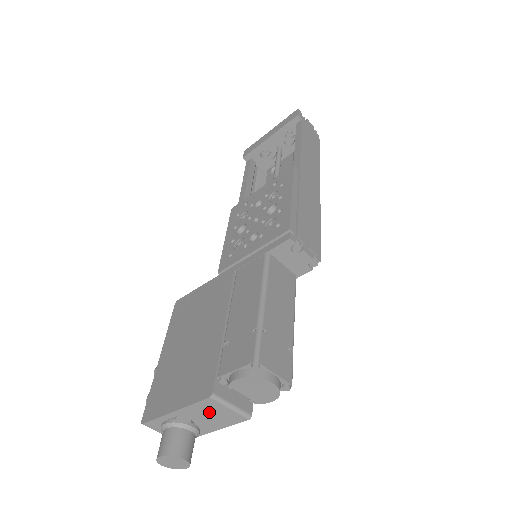
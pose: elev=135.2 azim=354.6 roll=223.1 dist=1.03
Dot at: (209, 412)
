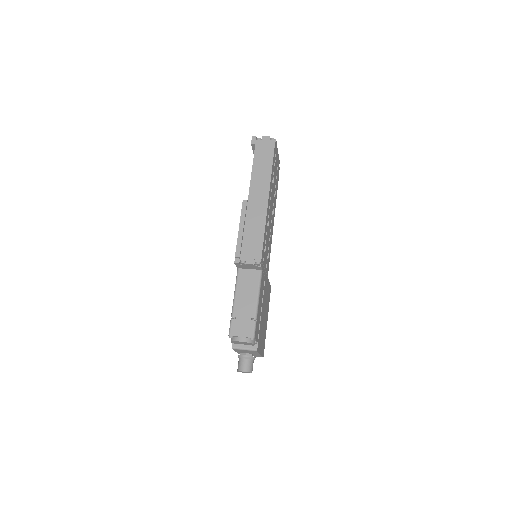
Dot at: (243, 351)
